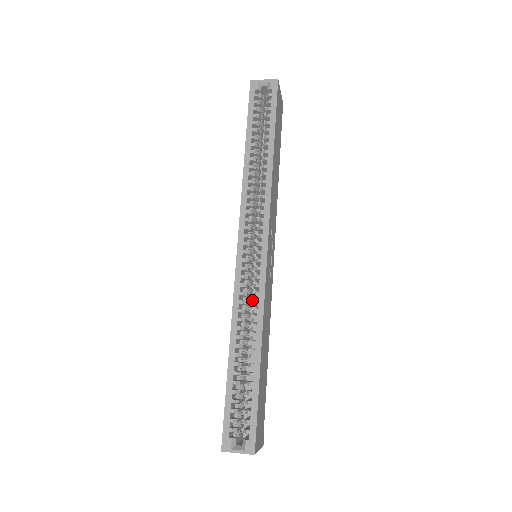
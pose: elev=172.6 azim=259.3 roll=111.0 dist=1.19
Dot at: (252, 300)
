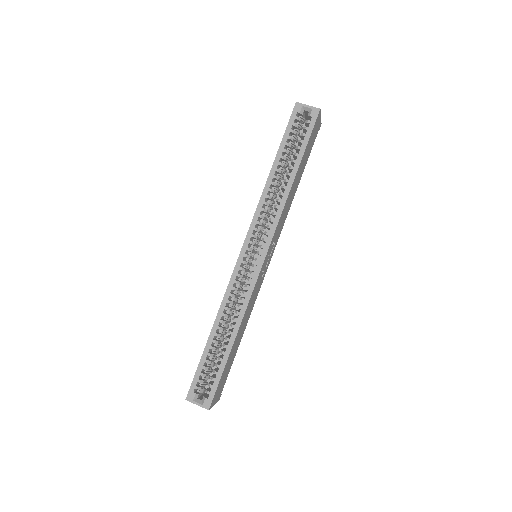
Dot at: occluded
